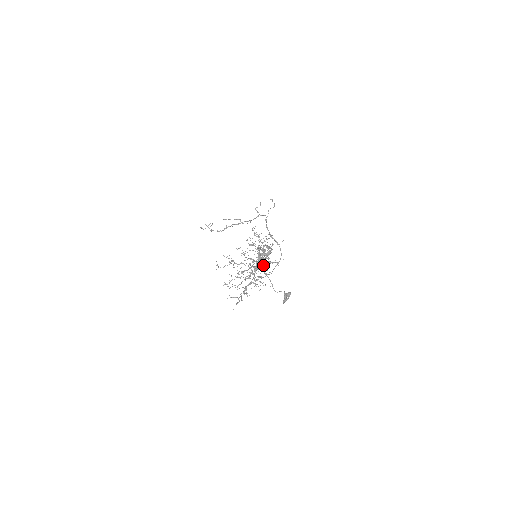
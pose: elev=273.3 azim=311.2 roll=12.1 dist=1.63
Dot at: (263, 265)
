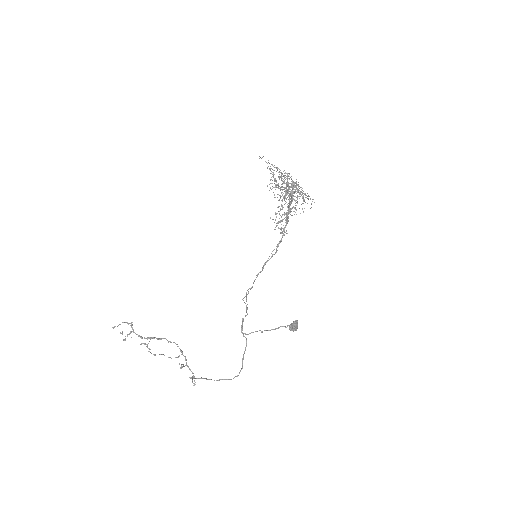
Dot at: (292, 207)
